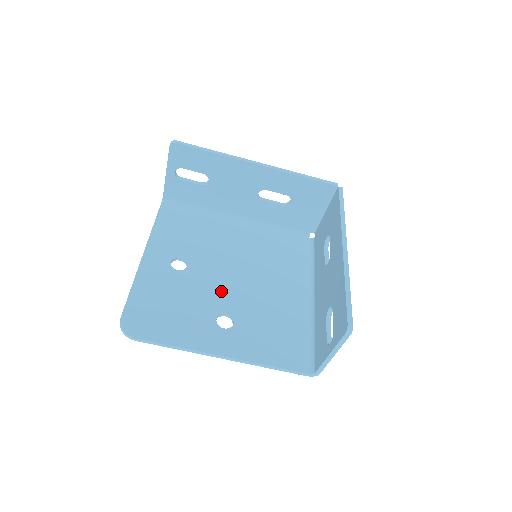
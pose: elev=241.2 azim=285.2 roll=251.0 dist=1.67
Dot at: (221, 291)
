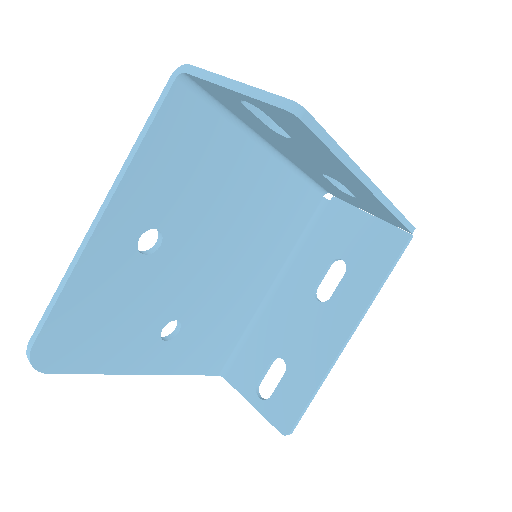
Dot at: (186, 288)
